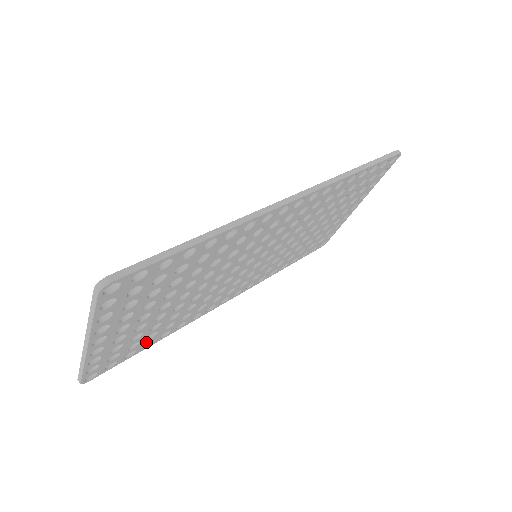
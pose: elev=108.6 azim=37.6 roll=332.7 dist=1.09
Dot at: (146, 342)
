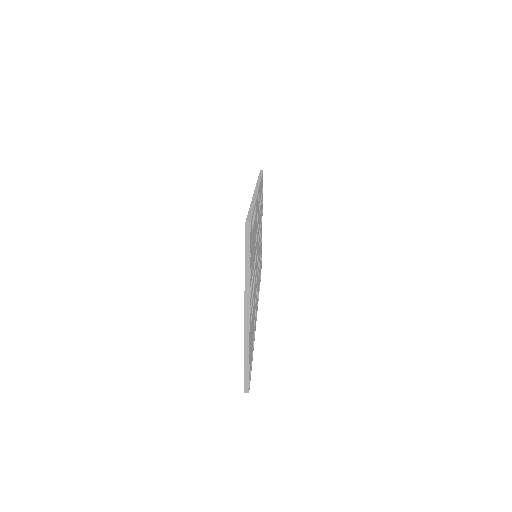
Dot at: (252, 347)
